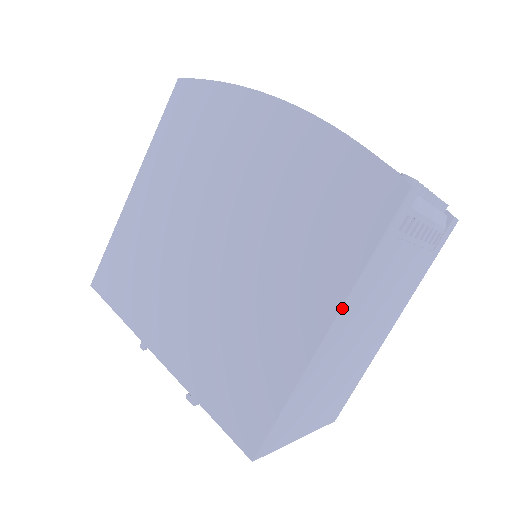
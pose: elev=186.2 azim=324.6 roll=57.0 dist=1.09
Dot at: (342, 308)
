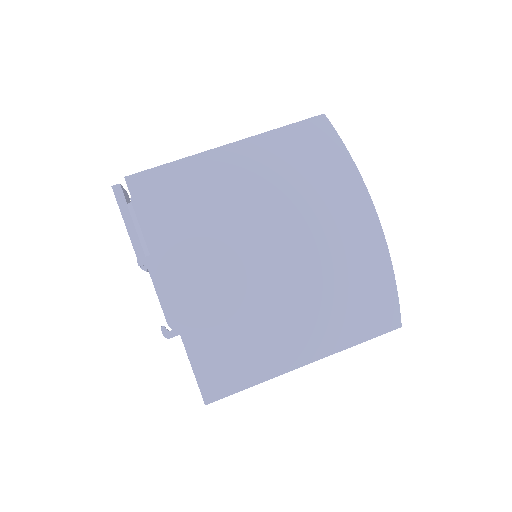
Dot at: occluded
